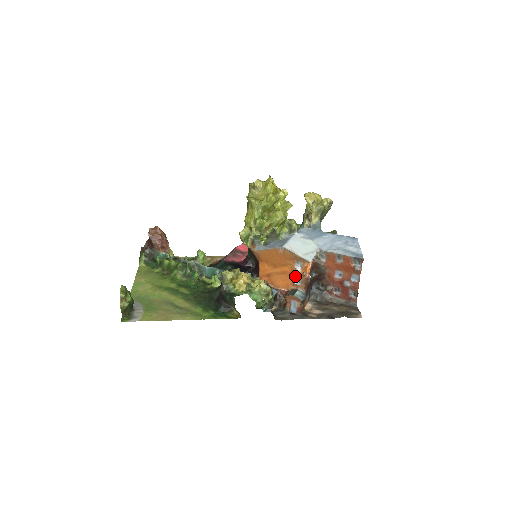
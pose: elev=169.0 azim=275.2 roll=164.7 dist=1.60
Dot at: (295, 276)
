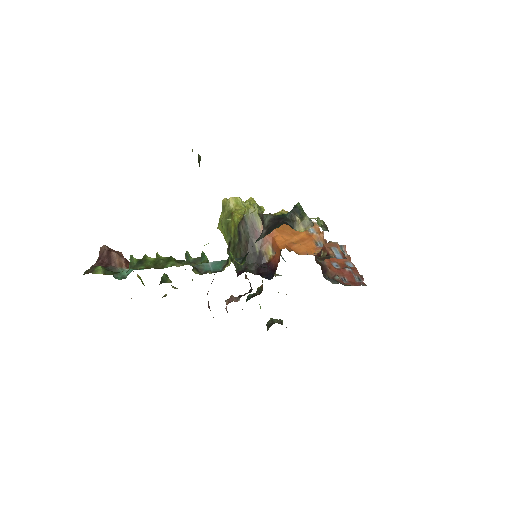
Dot at: (314, 241)
